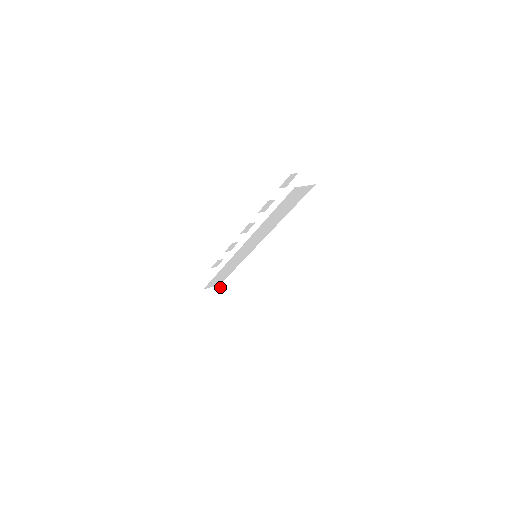
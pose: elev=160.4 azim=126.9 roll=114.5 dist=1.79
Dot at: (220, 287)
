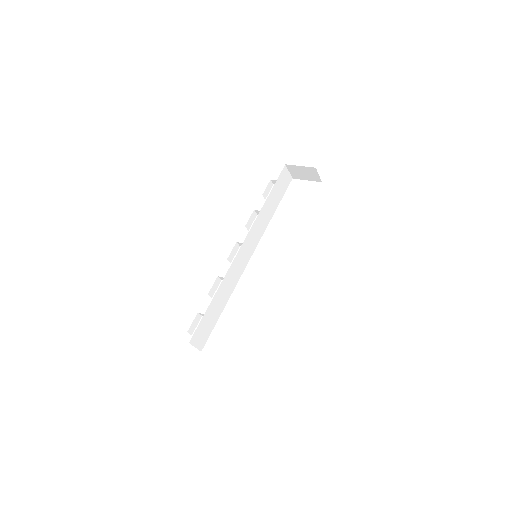
Dot at: occluded
